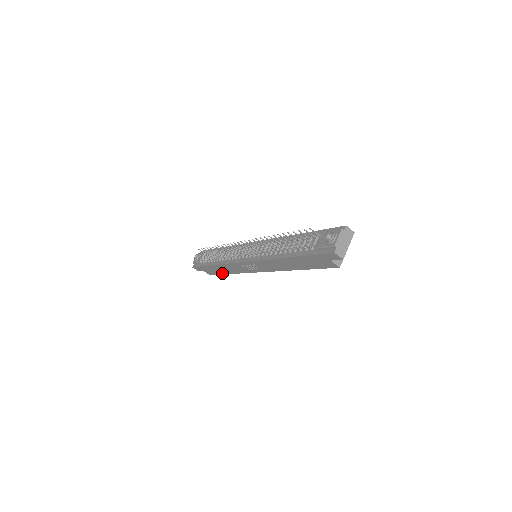
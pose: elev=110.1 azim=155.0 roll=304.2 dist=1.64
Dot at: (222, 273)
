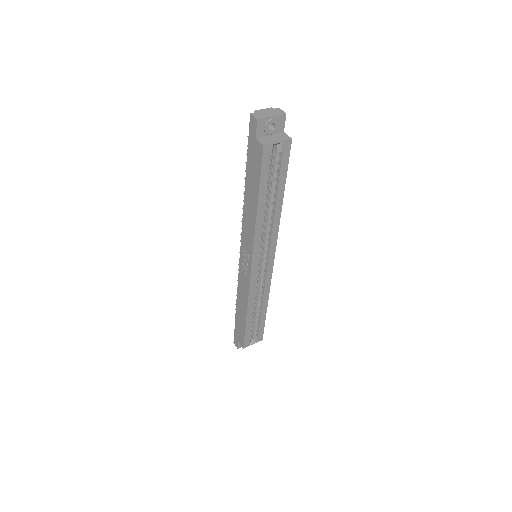
Dot at: (244, 324)
